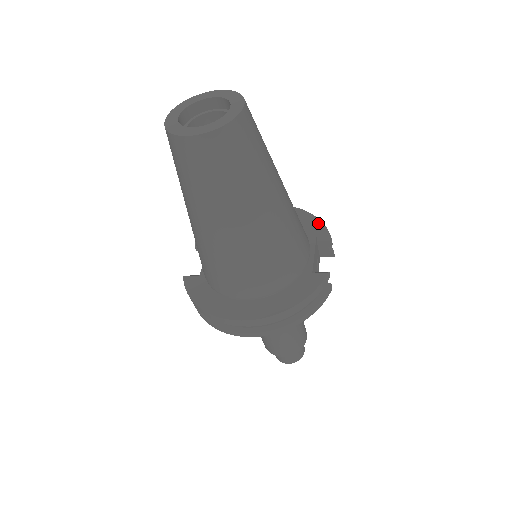
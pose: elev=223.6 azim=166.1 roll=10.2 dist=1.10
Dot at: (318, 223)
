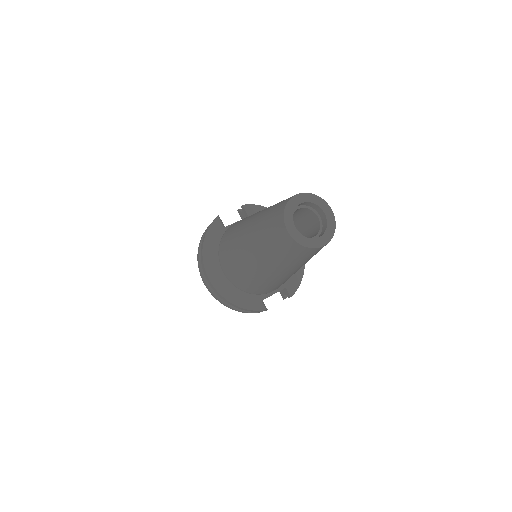
Dot at: (299, 281)
